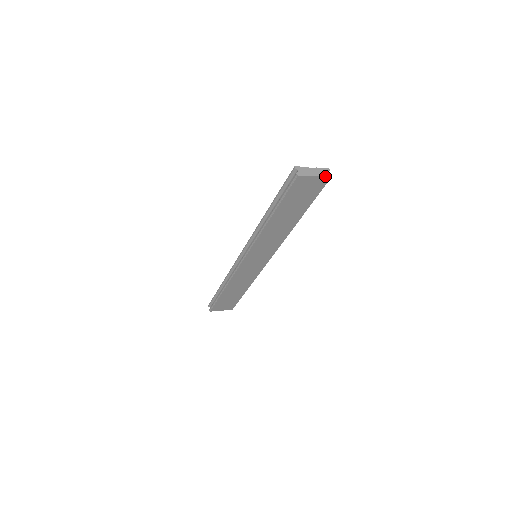
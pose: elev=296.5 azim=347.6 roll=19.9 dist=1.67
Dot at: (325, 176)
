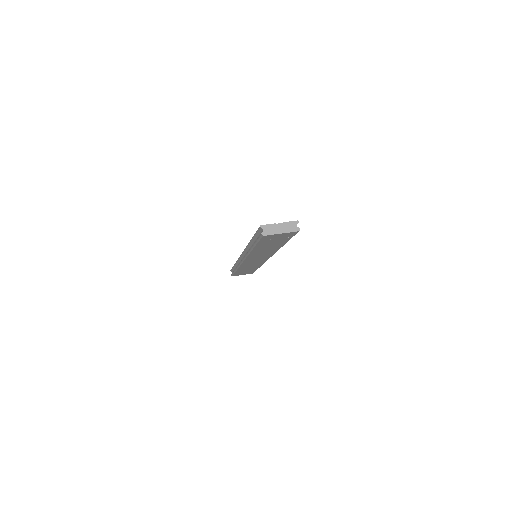
Dot at: (292, 231)
